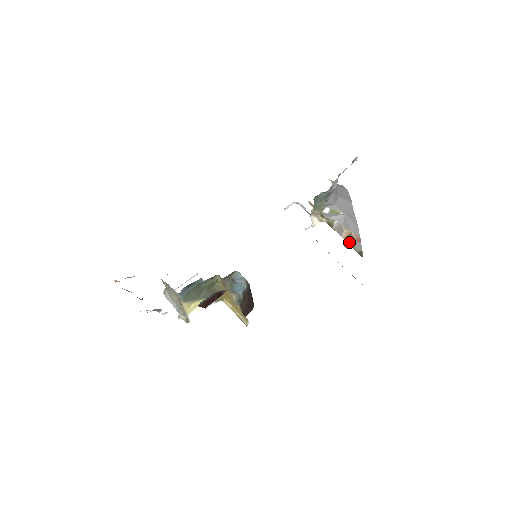
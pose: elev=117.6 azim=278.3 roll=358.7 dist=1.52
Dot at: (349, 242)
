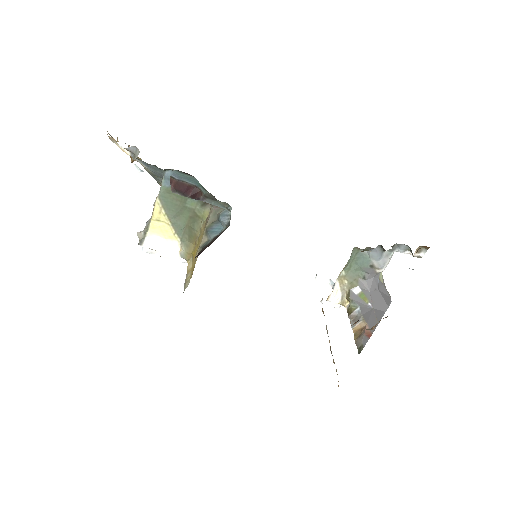
Dot at: (356, 336)
